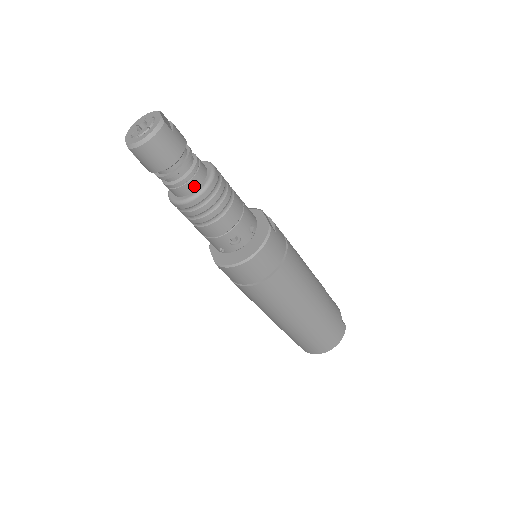
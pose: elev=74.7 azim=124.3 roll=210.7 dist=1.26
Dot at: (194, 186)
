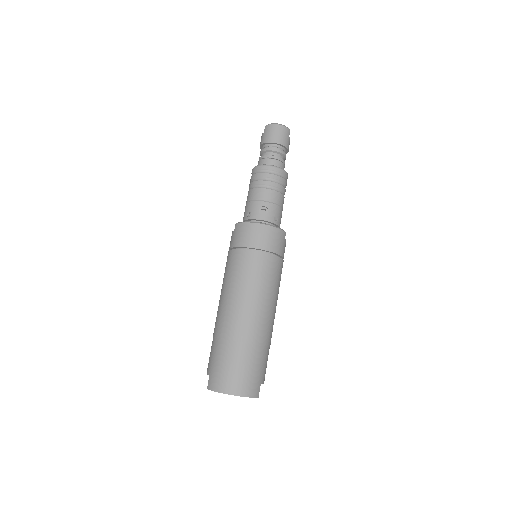
Dot at: (274, 164)
